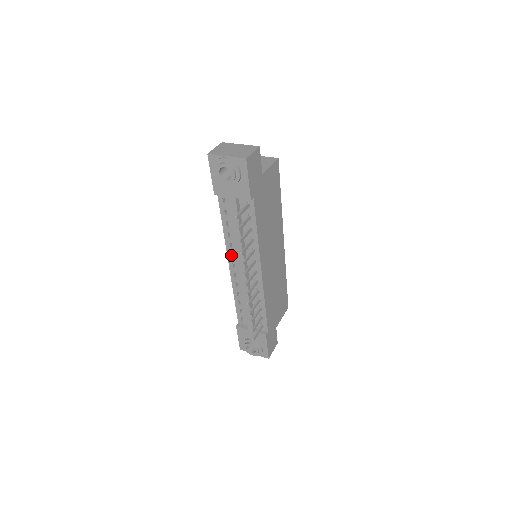
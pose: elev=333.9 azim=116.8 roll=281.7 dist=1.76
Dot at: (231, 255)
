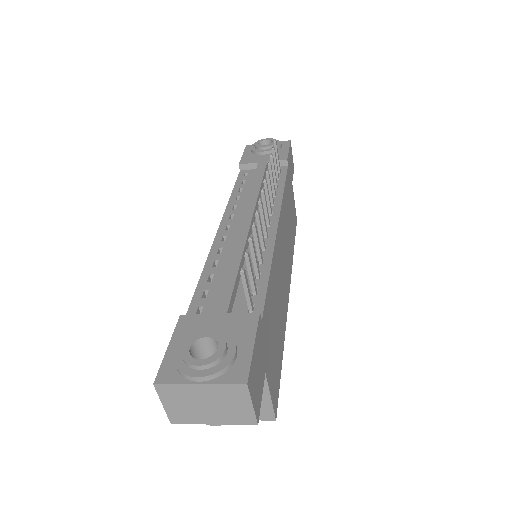
Dot at: (229, 217)
